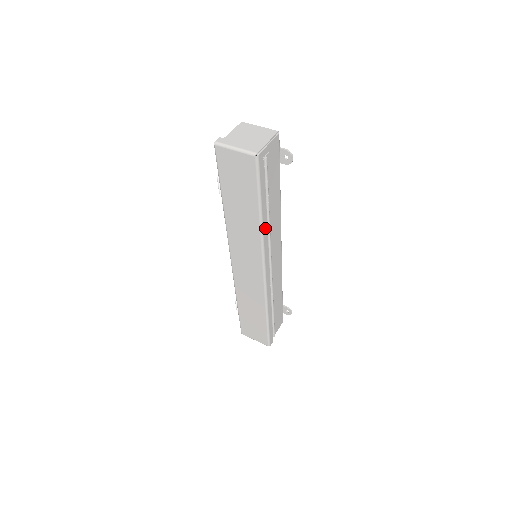
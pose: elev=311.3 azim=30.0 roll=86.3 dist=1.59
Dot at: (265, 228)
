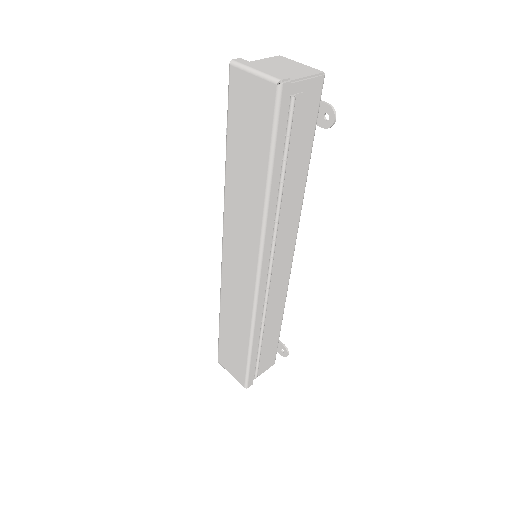
Dot at: (272, 210)
